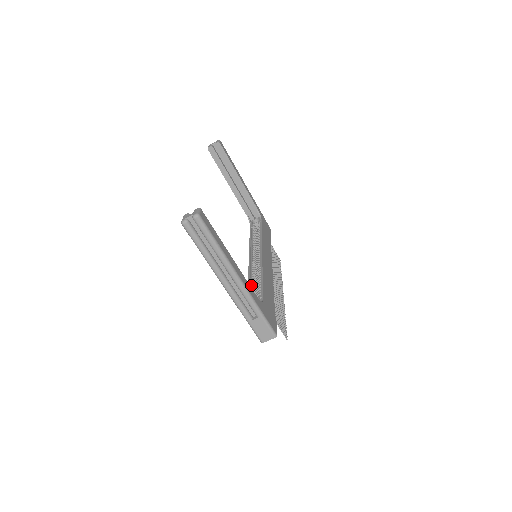
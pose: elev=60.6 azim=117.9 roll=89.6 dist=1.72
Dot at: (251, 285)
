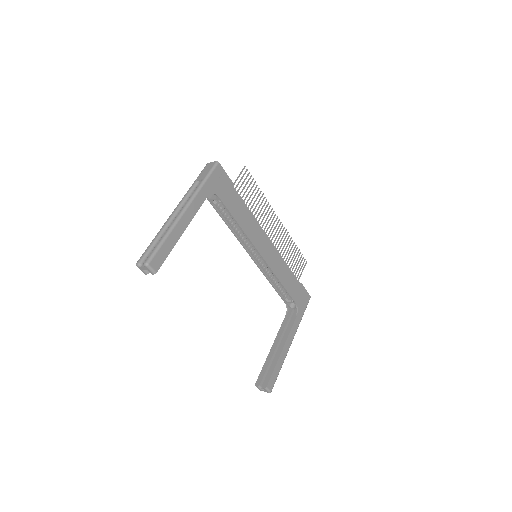
Dot at: (274, 284)
